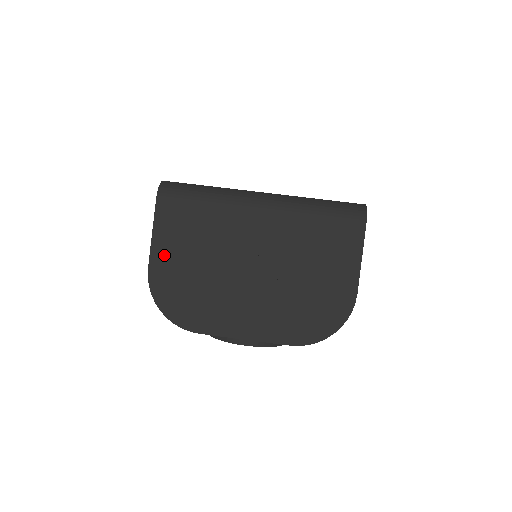
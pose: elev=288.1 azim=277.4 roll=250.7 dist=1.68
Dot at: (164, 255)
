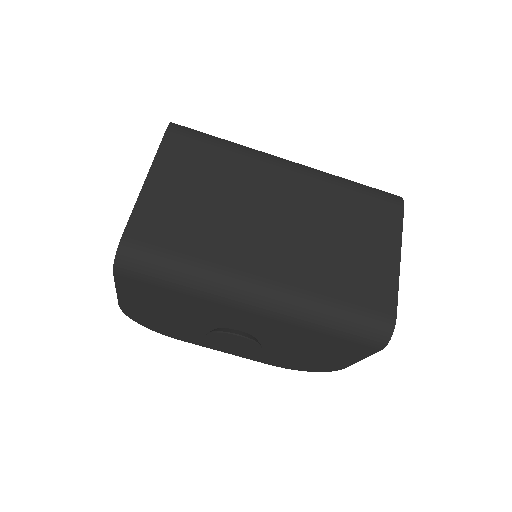
Dot at: (135, 304)
